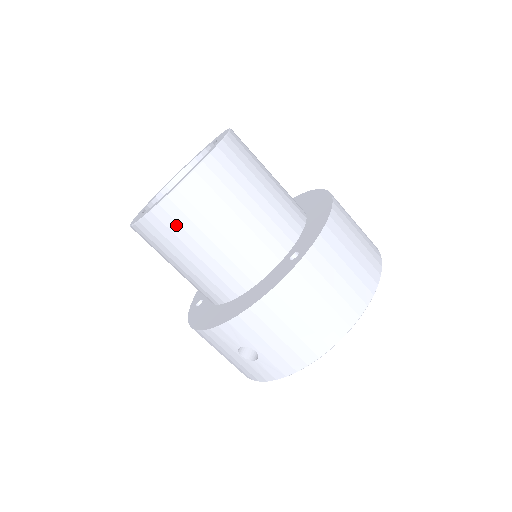
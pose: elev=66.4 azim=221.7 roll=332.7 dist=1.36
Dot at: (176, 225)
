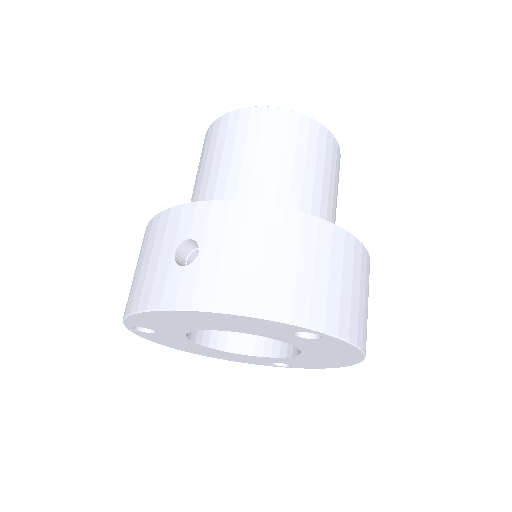
Dot at: (257, 128)
